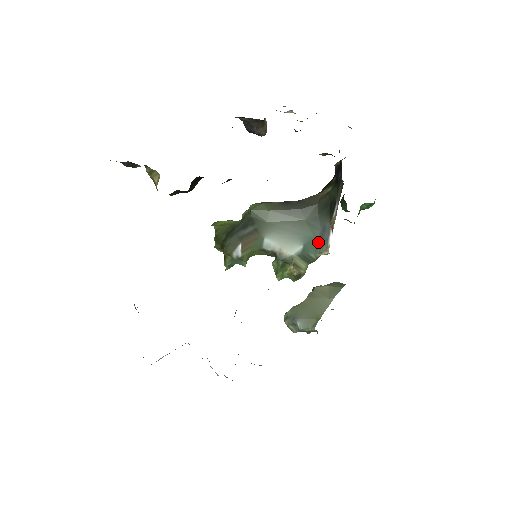
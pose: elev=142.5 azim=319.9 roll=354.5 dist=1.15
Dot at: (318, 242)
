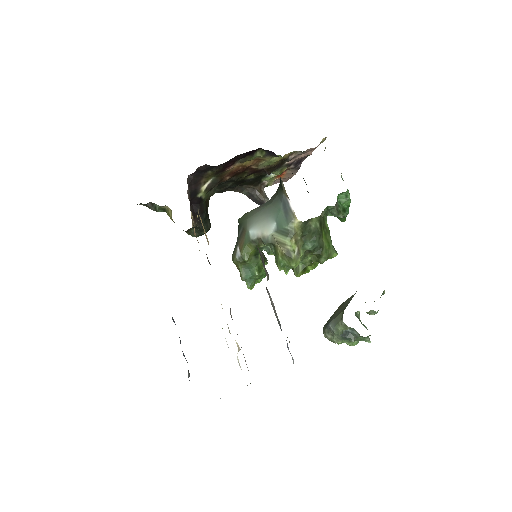
Dot at: (285, 214)
